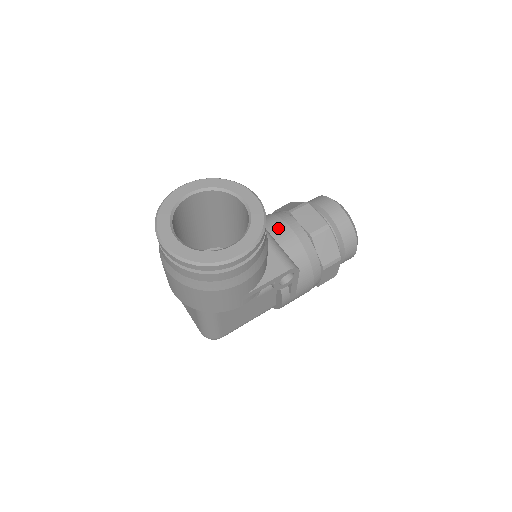
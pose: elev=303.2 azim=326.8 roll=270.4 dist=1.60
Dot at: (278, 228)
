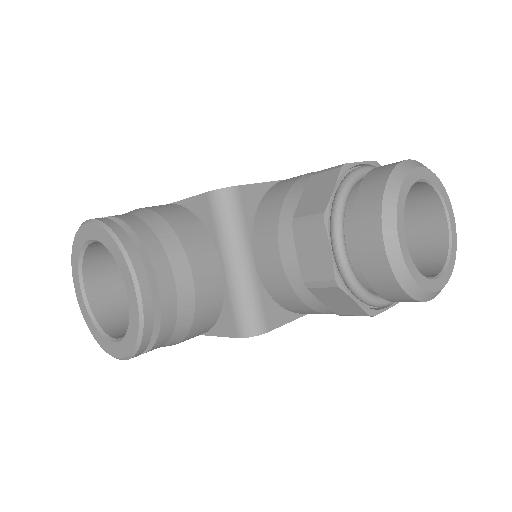
Dot at: (266, 249)
